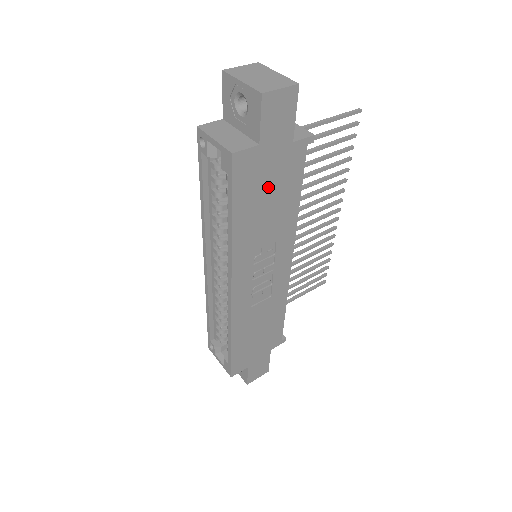
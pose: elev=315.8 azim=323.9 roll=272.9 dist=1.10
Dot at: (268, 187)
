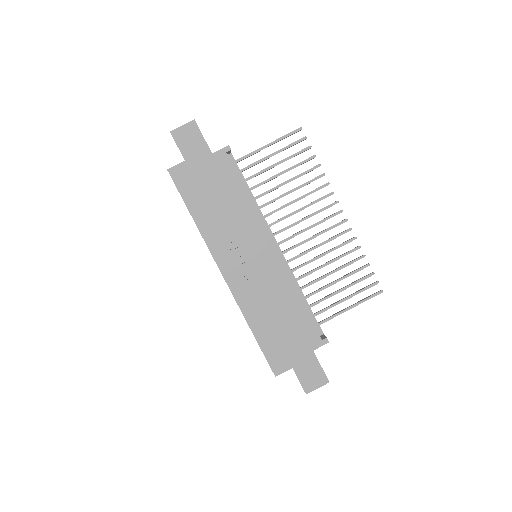
Dot at: (209, 187)
